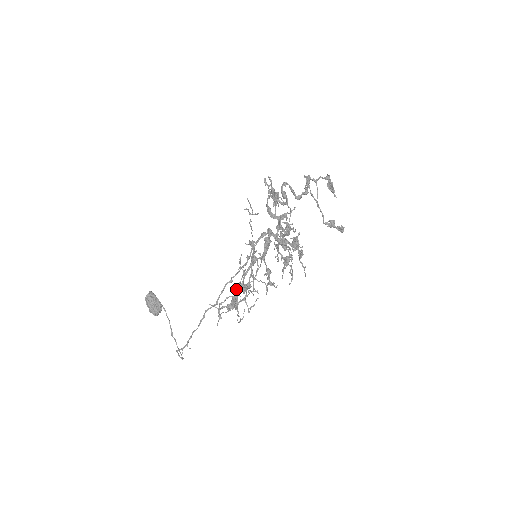
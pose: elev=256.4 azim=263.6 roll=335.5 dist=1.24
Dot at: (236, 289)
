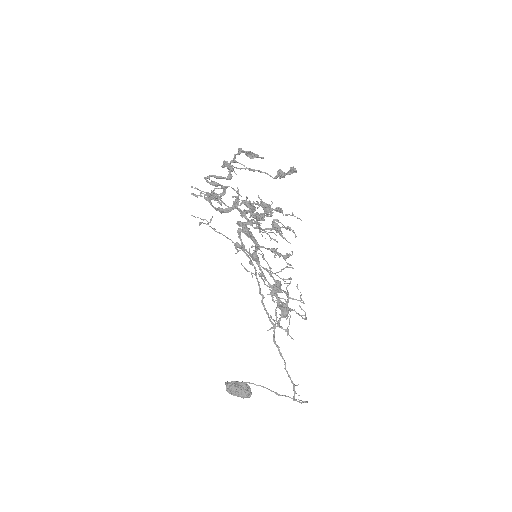
Dot at: occluded
